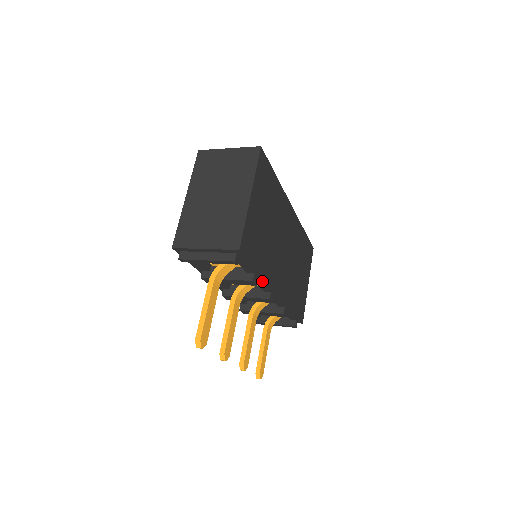
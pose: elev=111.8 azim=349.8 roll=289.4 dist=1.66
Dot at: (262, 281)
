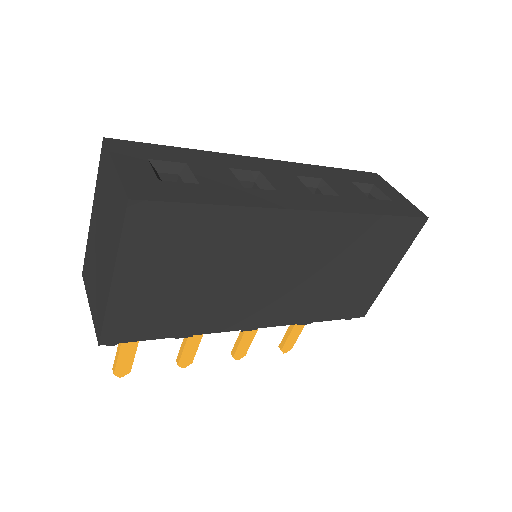
Dot at: occluded
